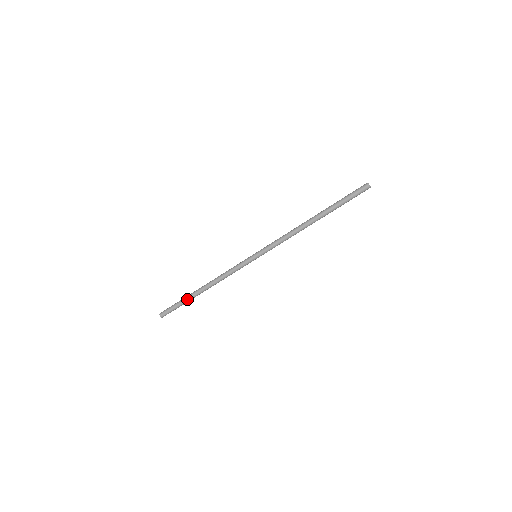
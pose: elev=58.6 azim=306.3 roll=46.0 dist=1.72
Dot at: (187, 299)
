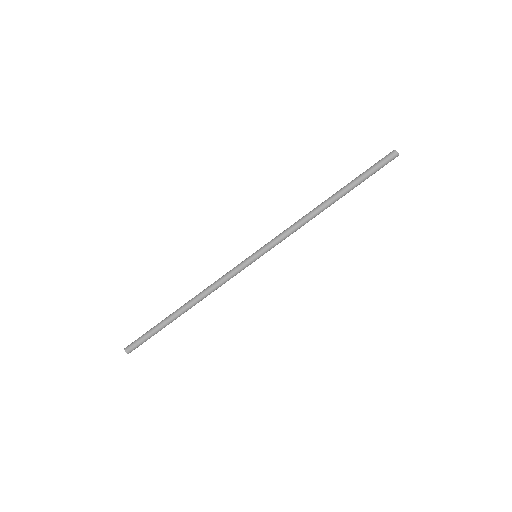
Dot at: (162, 321)
